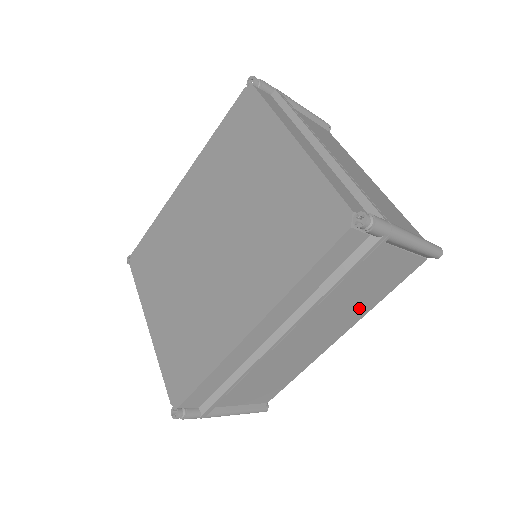
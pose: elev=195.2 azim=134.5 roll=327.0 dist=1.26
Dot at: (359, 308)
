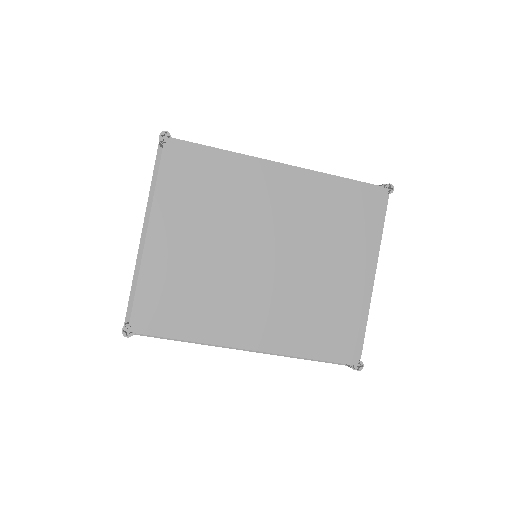
Dot at: occluded
